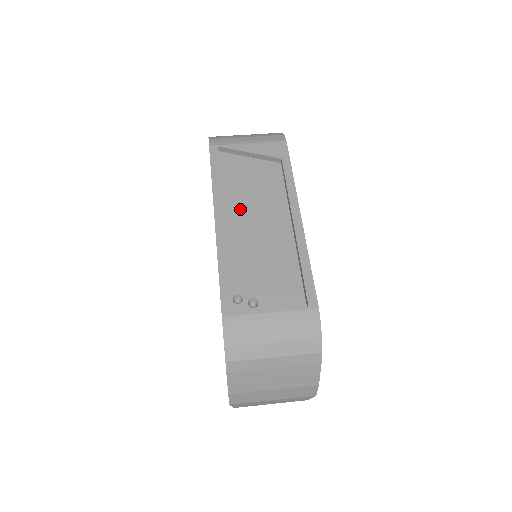
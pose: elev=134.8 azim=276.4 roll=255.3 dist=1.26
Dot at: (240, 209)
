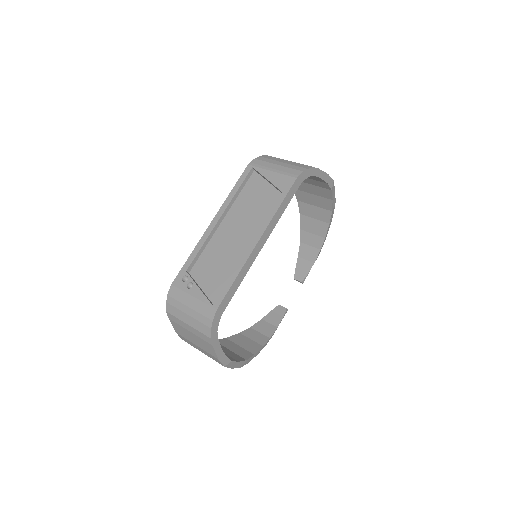
Dot at: (234, 220)
